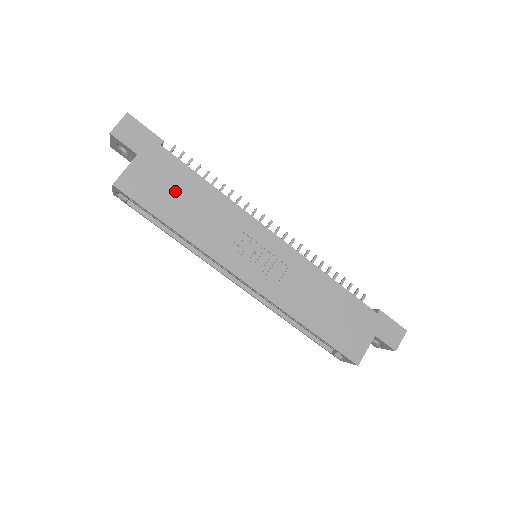
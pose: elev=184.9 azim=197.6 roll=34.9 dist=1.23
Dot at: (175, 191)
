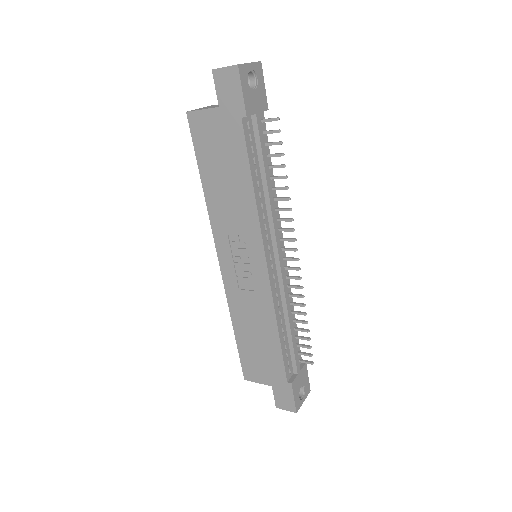
Dot at: (224, 161)
